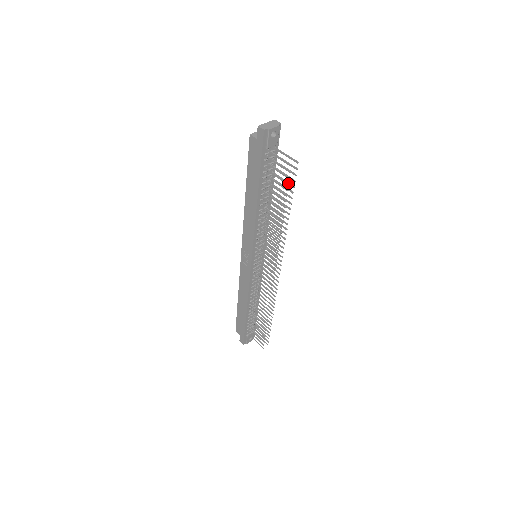
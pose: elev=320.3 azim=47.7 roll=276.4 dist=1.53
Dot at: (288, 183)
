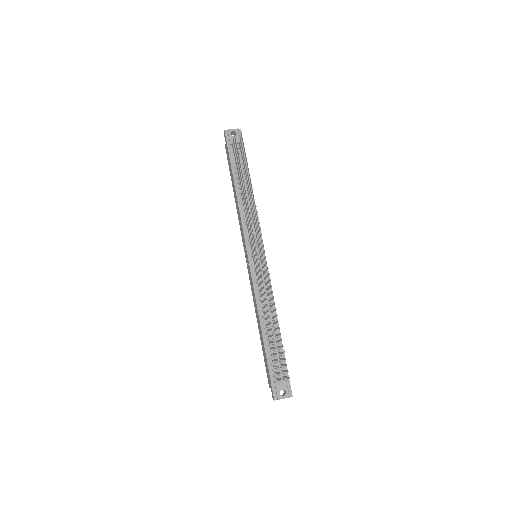
Dot at: (237, 148)
